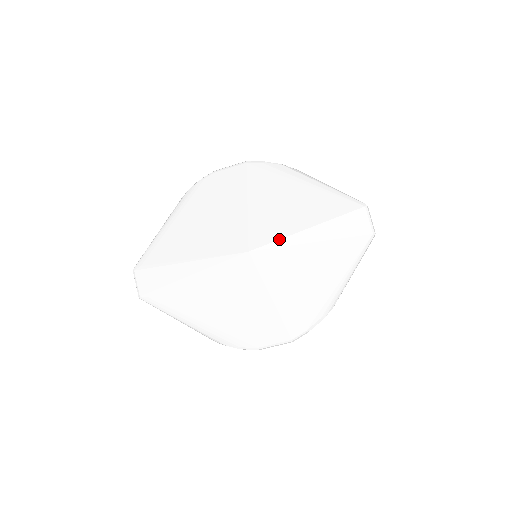
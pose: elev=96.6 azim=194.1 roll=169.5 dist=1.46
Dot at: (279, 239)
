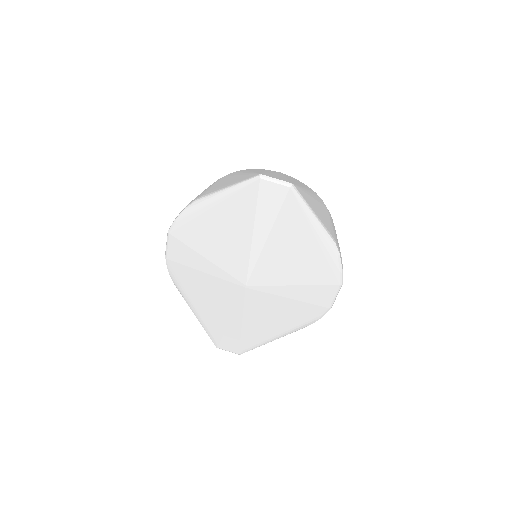
Dot at: (249, 260)
